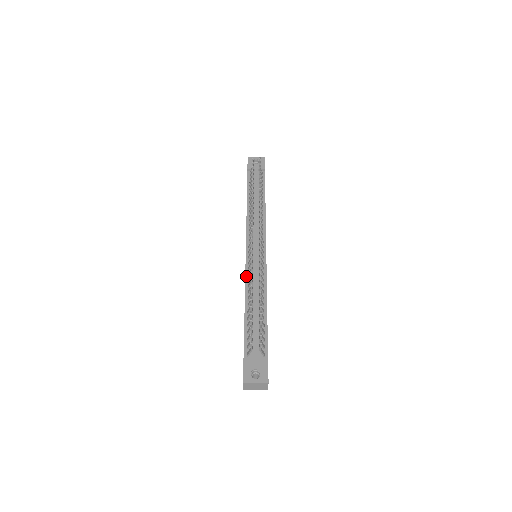
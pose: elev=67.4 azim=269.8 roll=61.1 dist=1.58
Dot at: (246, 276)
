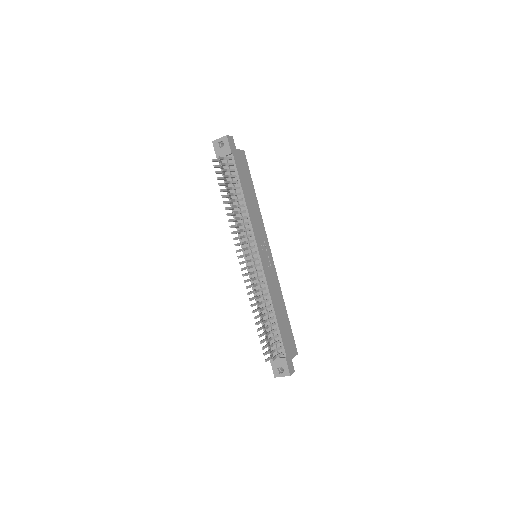
Dot at: occluded
